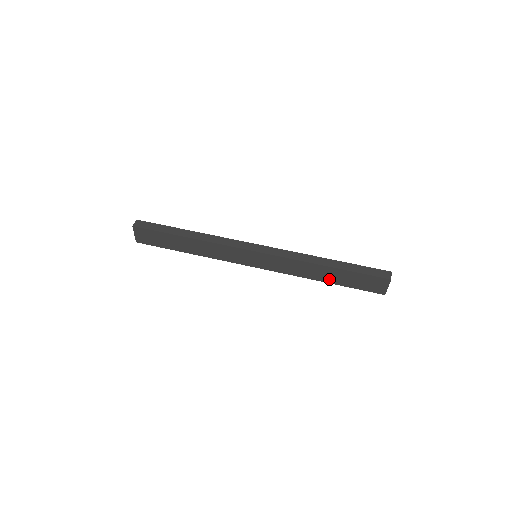
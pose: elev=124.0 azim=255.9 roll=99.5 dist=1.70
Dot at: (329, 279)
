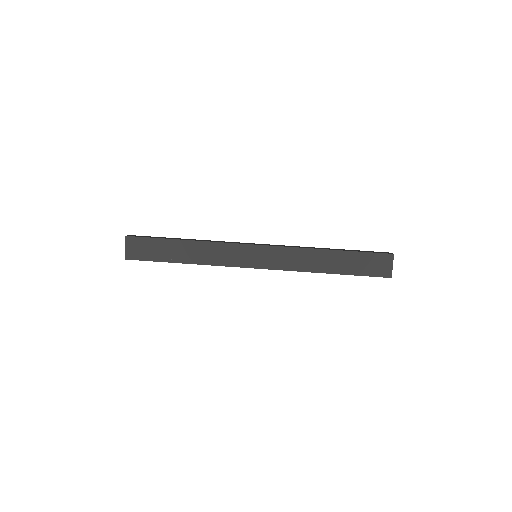
Dot at: (333, 268)
